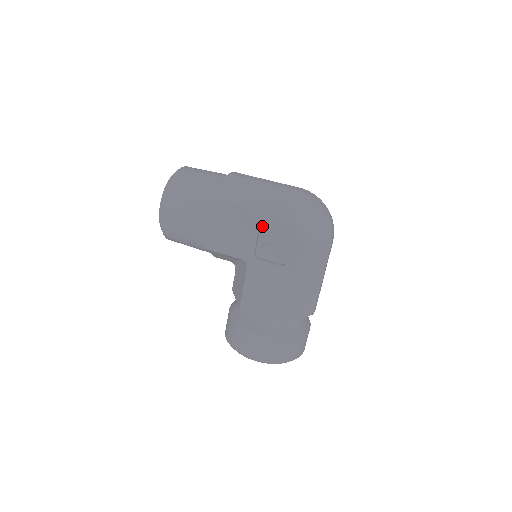
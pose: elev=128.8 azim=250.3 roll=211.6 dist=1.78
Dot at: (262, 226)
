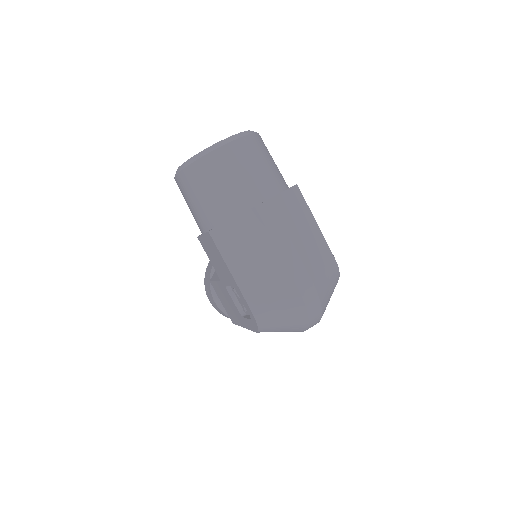
Dot at: (236, 289)
